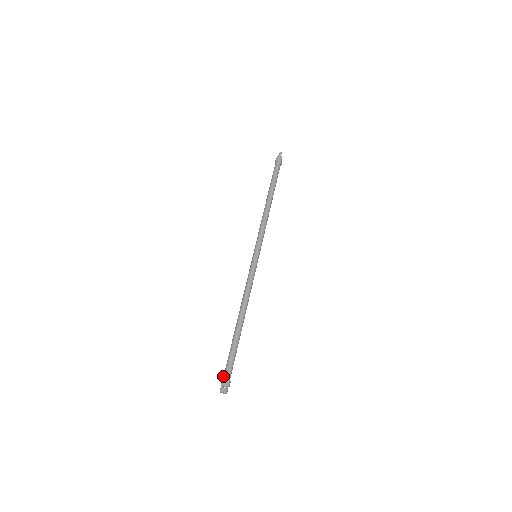
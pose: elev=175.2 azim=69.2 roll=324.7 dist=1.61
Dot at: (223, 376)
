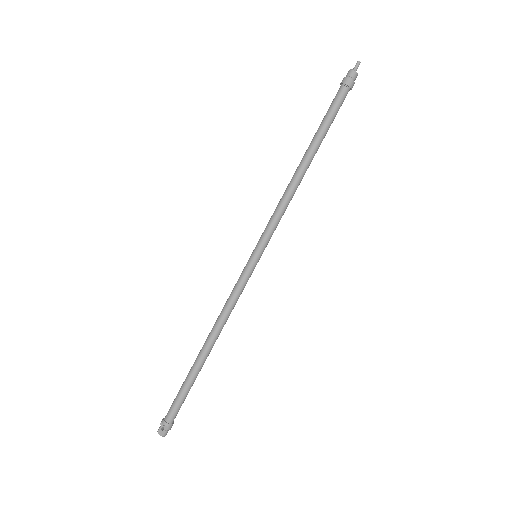
Dot at: occluded
